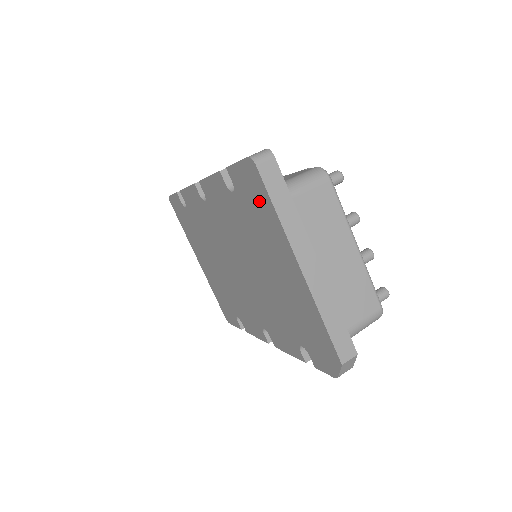
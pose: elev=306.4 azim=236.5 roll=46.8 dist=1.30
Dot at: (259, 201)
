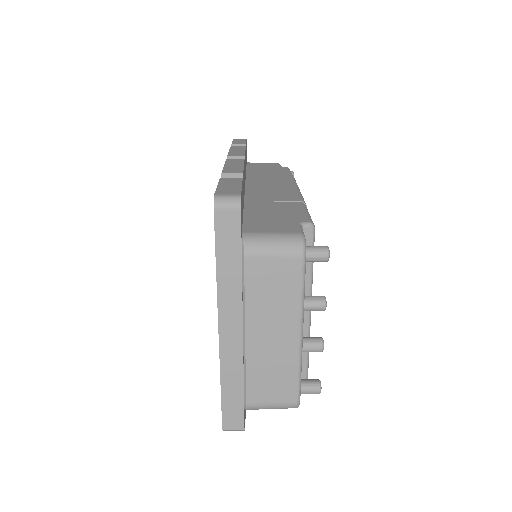
Dot at: occluded
